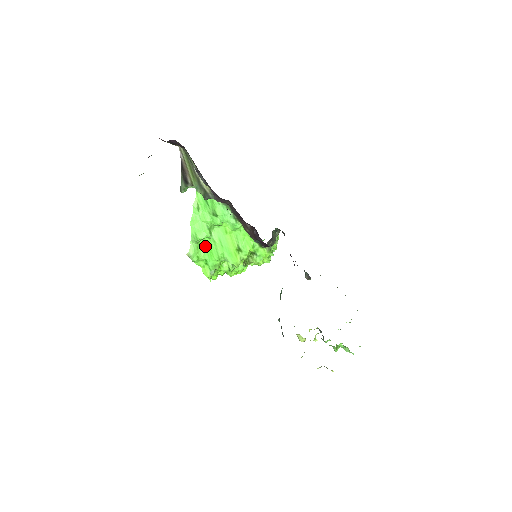
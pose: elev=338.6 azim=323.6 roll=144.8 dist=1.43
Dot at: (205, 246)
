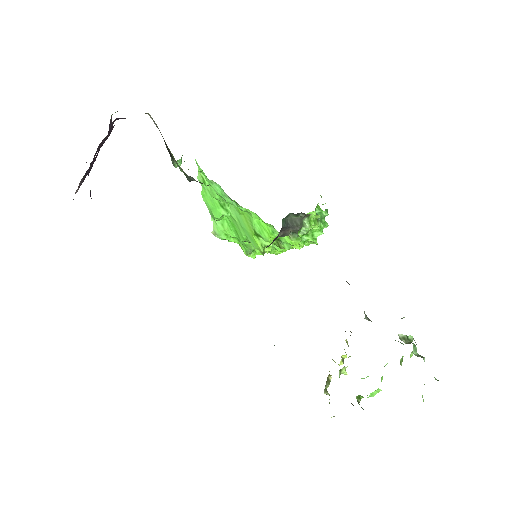
Dot at: (230, 223)
